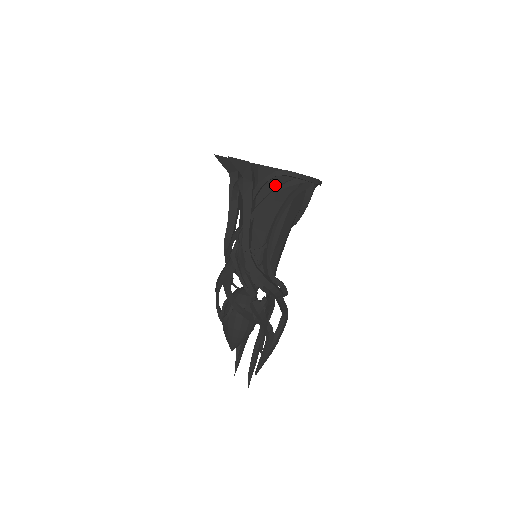
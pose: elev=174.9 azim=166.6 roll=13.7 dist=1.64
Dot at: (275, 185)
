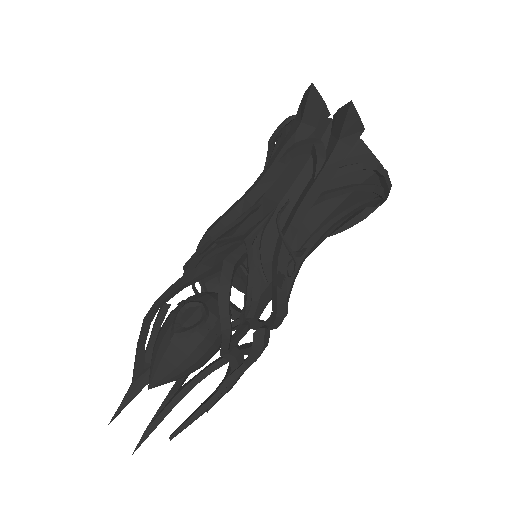
Dot at: (361, 180)
